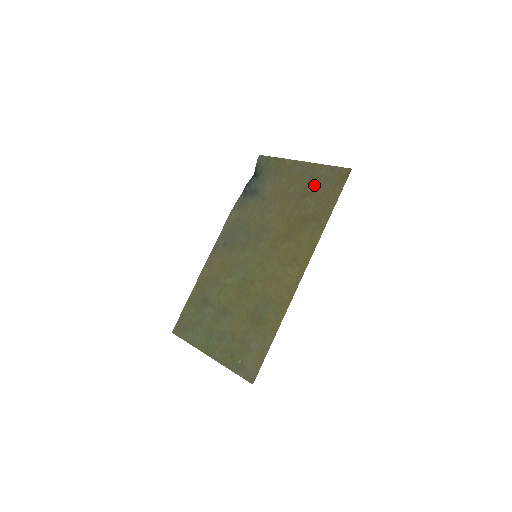
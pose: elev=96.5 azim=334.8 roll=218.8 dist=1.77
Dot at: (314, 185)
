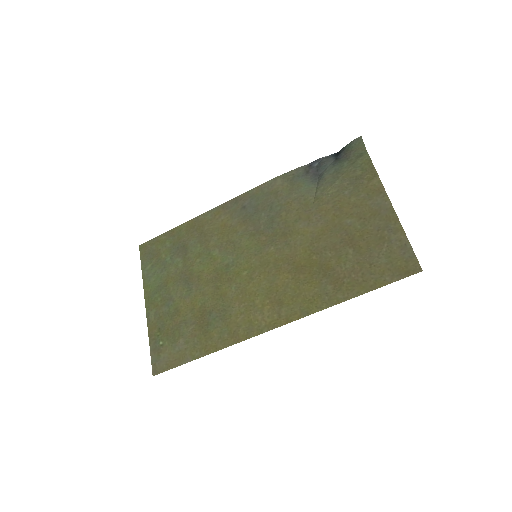
Dot at: (371, 243)
